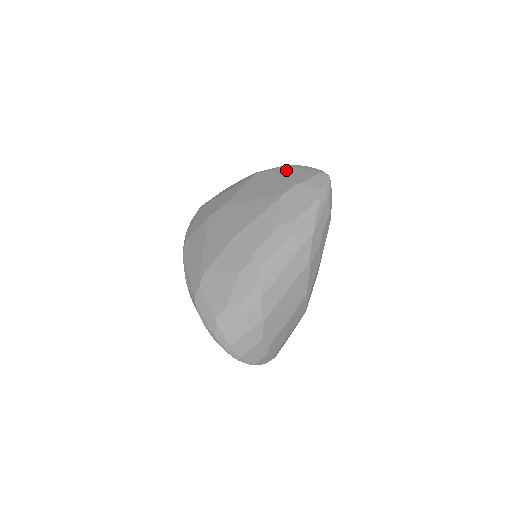
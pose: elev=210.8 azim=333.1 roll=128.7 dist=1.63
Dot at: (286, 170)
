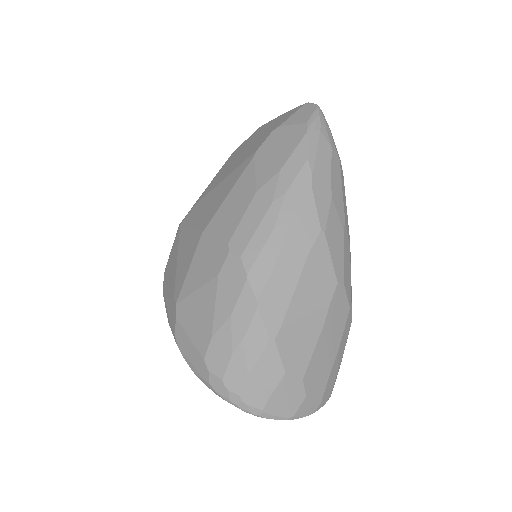
Dot at: (262, 128)
